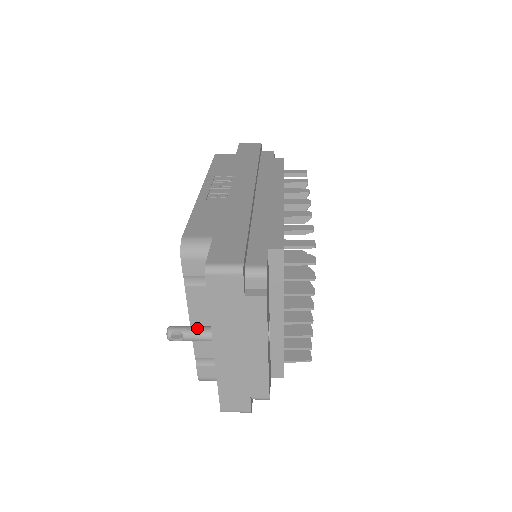
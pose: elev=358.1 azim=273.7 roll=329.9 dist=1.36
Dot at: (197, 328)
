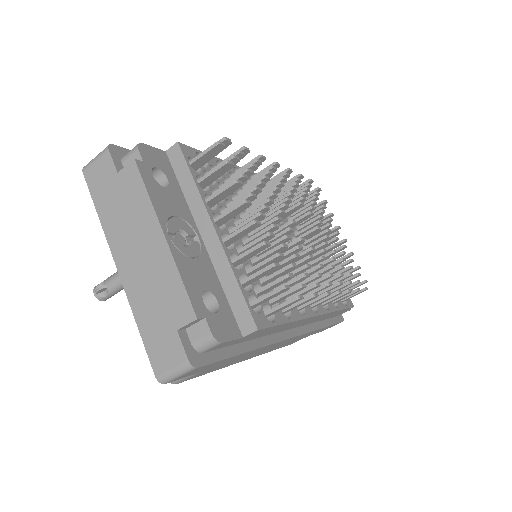
Dot at: occluded
